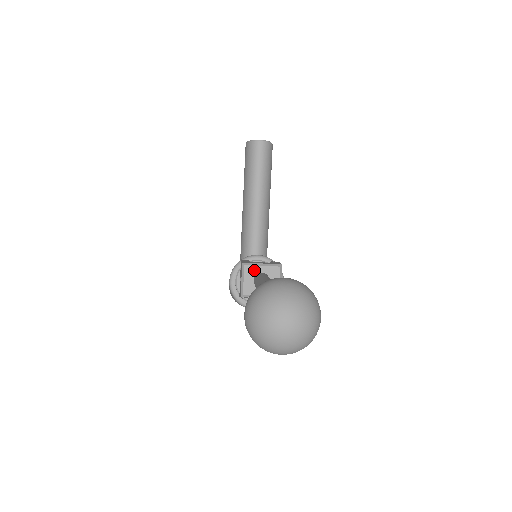
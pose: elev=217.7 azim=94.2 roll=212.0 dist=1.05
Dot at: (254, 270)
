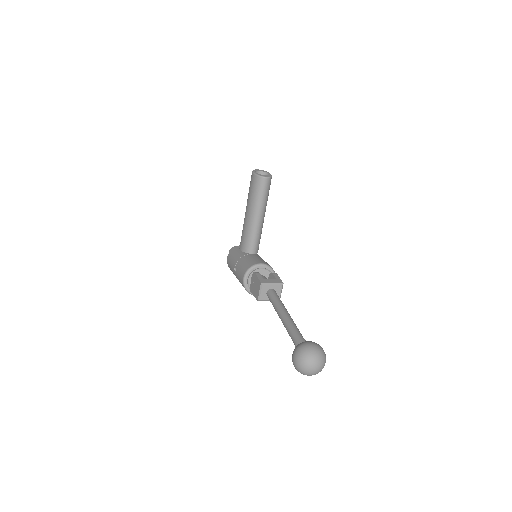
Dot at: (267, 287)
